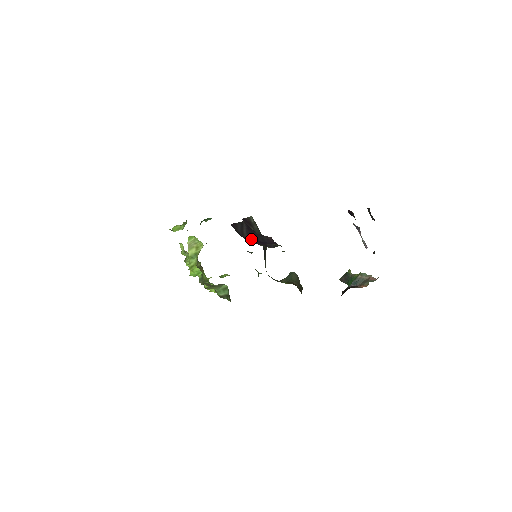
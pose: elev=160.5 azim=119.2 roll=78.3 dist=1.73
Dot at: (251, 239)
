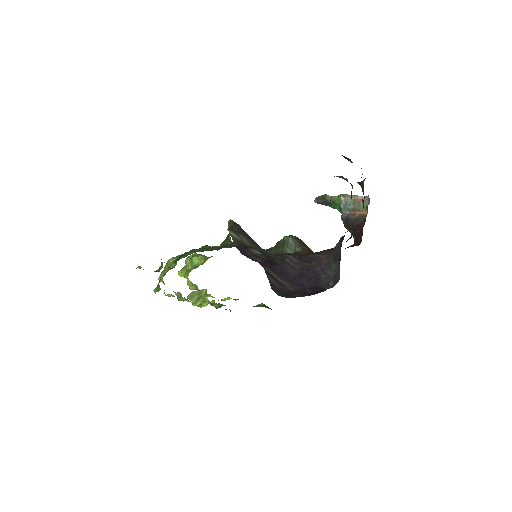
Dot at: (292, 282)
